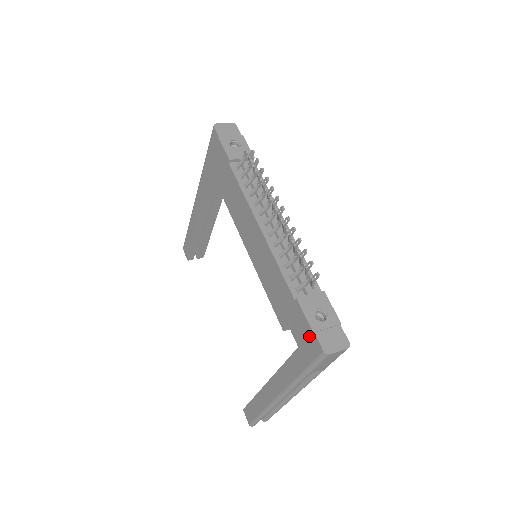
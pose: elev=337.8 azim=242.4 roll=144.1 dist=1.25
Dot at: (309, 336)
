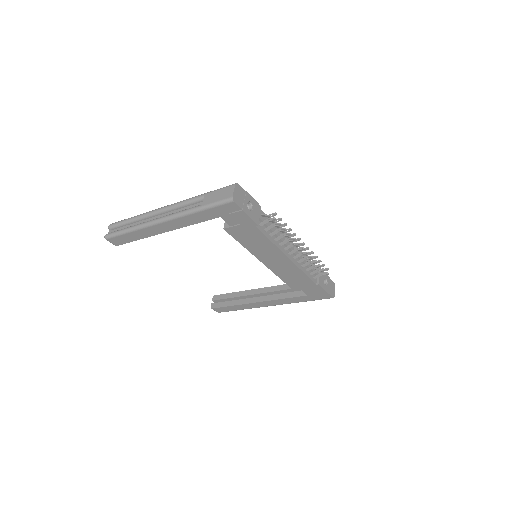
Dot at: (324, 295)
